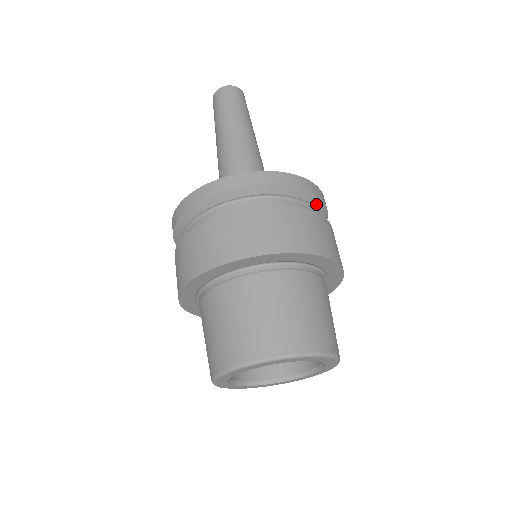
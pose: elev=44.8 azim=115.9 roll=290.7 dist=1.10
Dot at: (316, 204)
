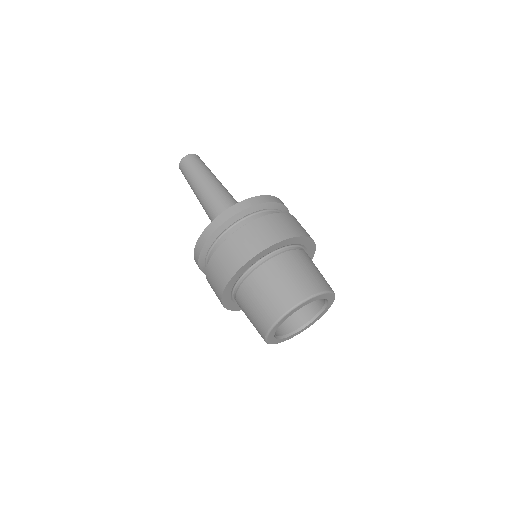
Dot at: (262, 208)
